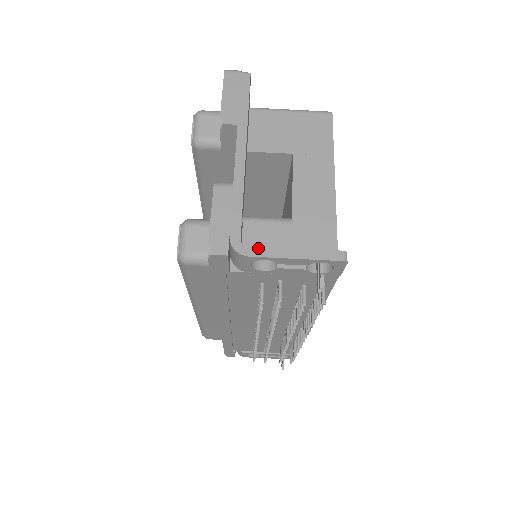
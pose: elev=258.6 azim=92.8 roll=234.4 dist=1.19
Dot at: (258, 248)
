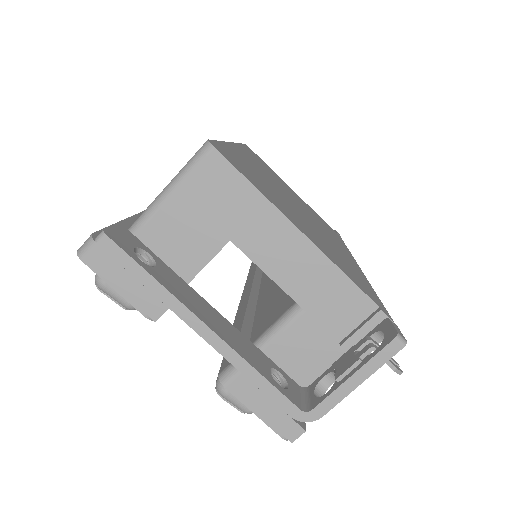
Dot at: (322, 404)
